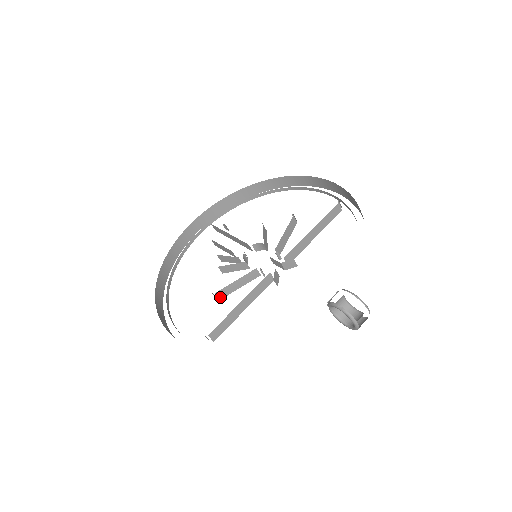
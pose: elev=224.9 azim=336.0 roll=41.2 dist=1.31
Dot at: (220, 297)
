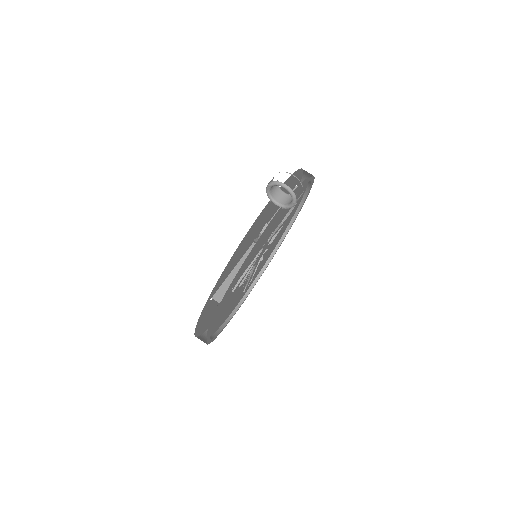
Dot at: (232, 290)
